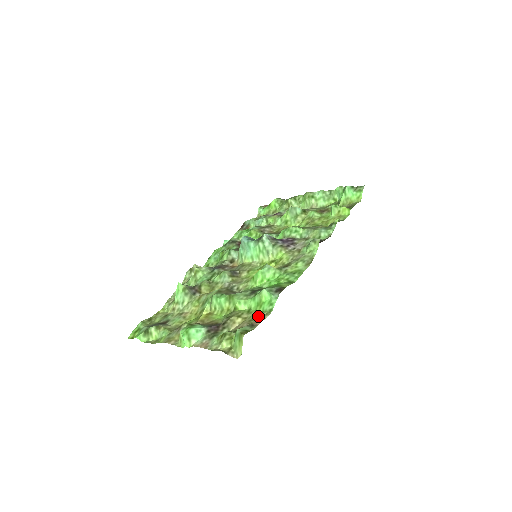
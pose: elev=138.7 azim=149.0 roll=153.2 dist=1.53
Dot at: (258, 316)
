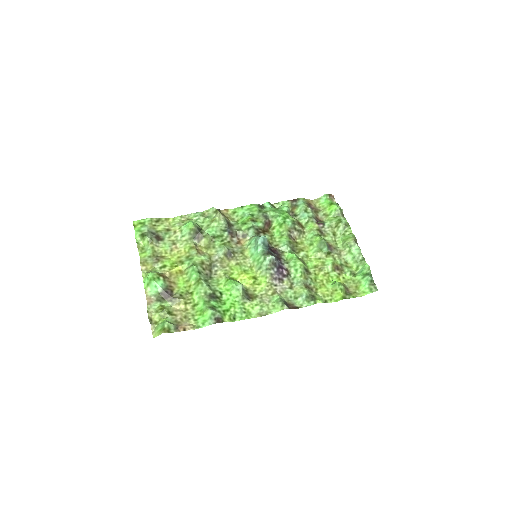
Dot at: (191, 320)
